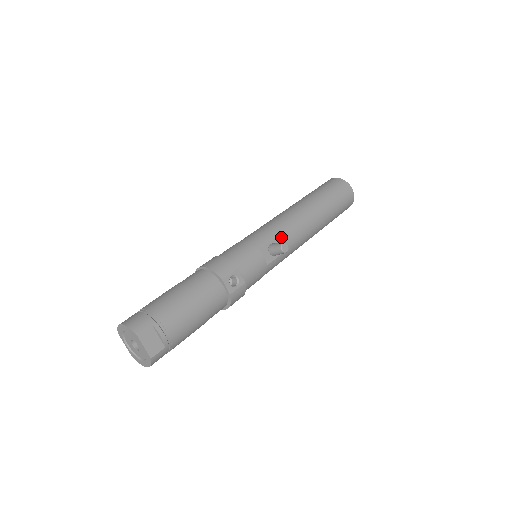
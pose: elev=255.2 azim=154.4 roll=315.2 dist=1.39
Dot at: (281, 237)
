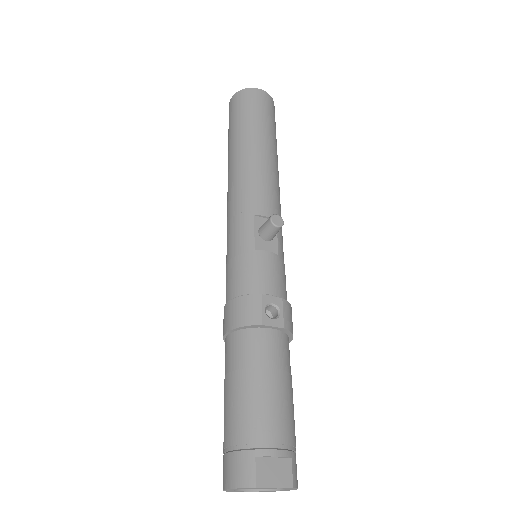
Dot at: (259, 213)
